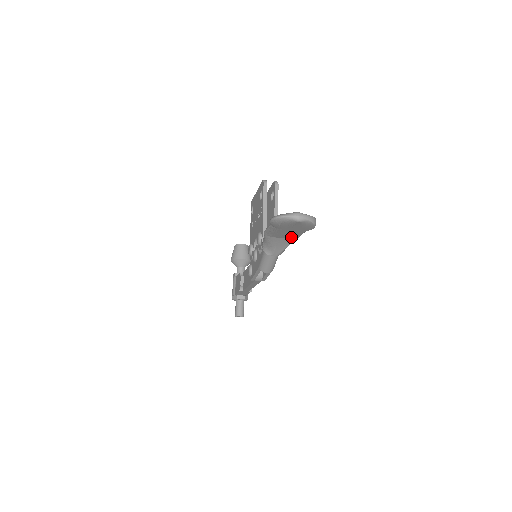
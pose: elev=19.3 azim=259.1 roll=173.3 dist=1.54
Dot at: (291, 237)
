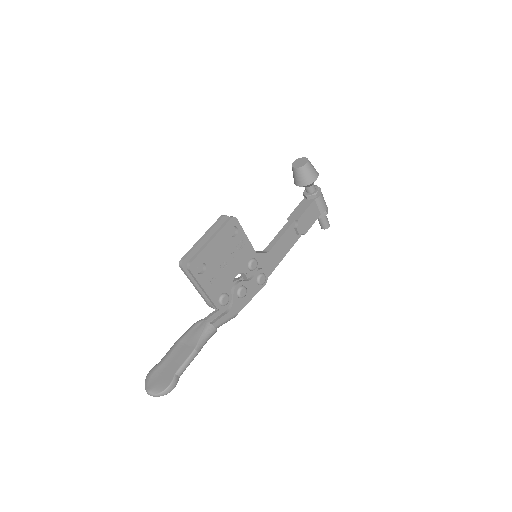
Dot at: occluded
